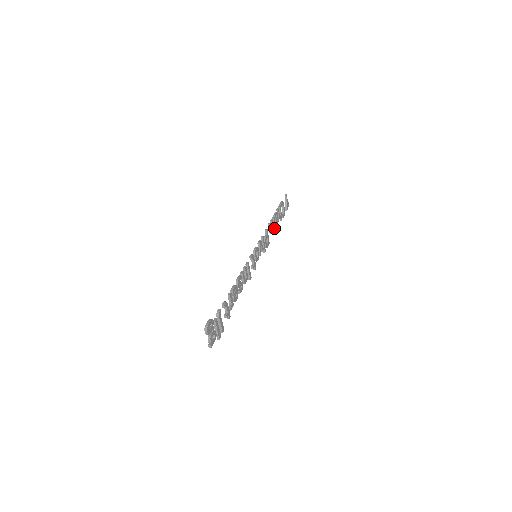
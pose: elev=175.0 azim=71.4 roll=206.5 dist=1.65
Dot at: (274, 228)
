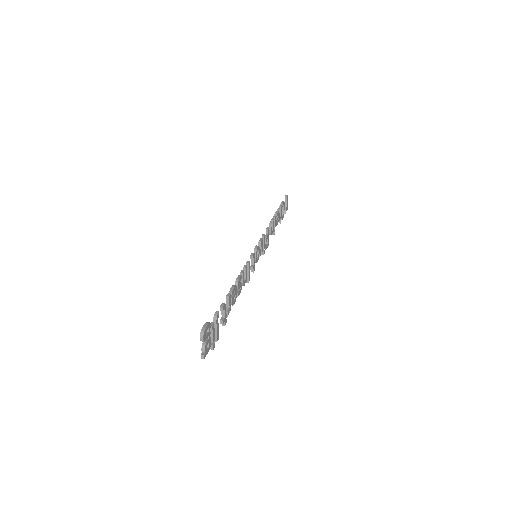
Dot at: (274, 229)
